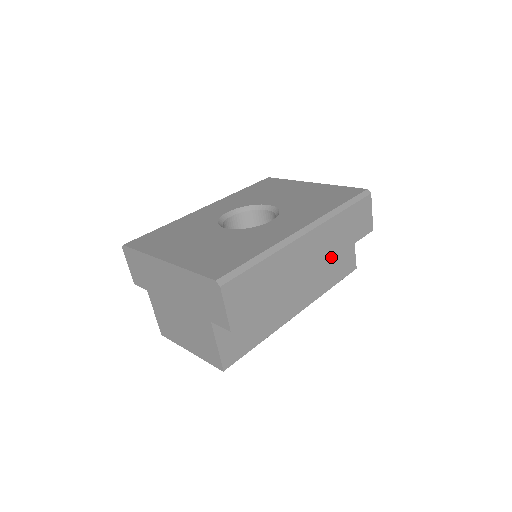
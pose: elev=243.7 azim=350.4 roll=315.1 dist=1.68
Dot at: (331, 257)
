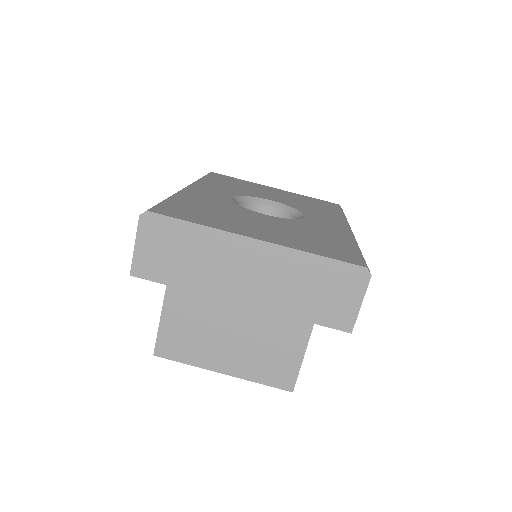
Dot at: occluded
